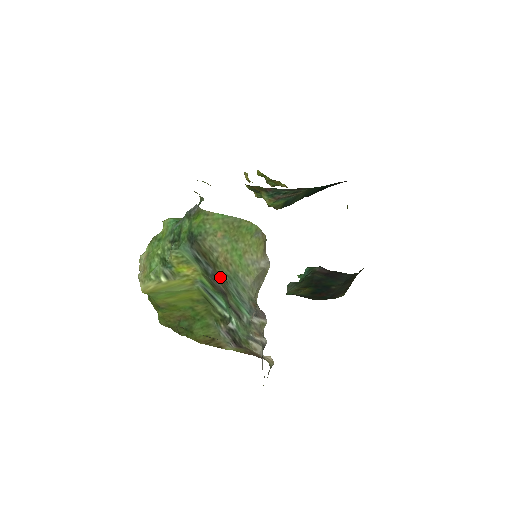
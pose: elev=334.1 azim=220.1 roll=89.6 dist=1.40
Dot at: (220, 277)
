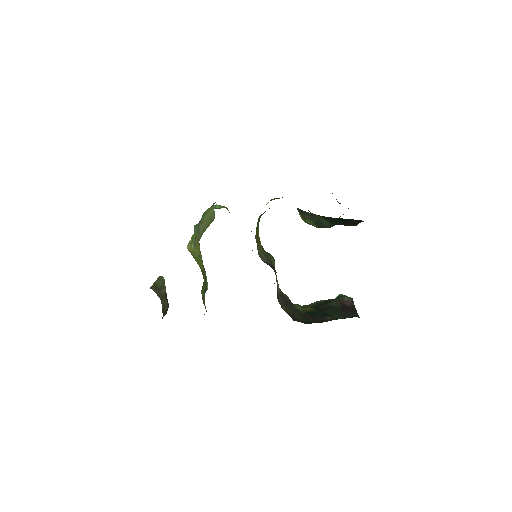
Dot at: occluded
